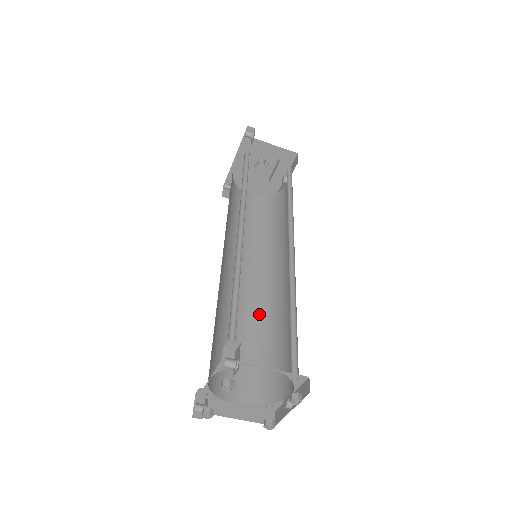
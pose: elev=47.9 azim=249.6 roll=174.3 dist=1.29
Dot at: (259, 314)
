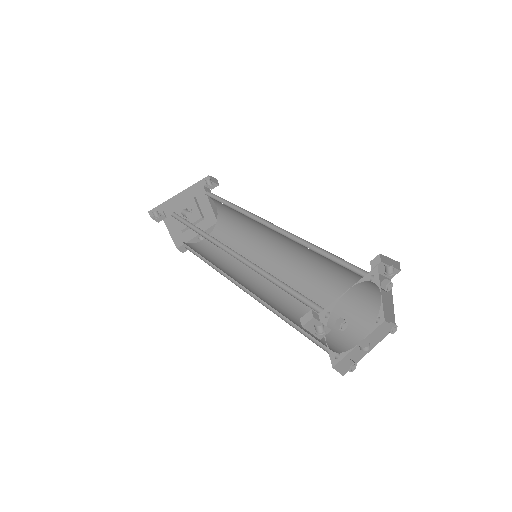
Dot at: occluded
